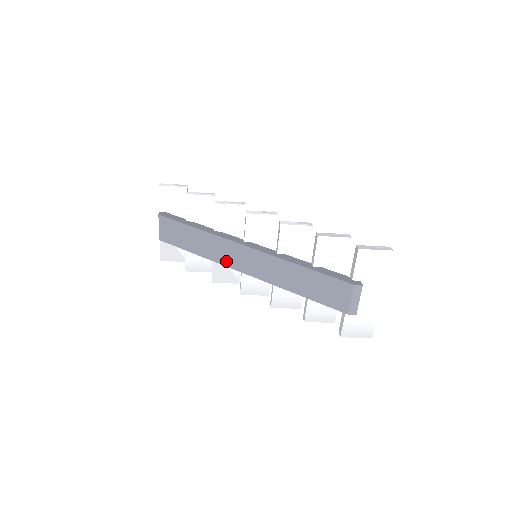
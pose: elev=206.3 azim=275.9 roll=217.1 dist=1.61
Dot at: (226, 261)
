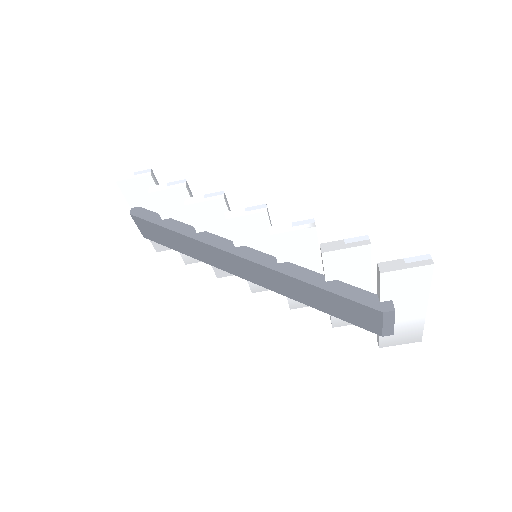
Dot at: (222, 266)
